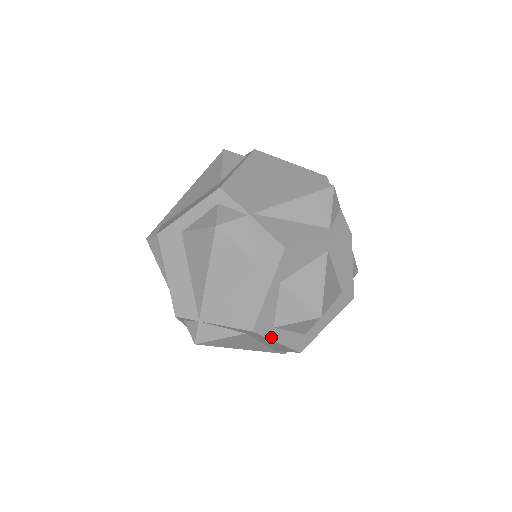
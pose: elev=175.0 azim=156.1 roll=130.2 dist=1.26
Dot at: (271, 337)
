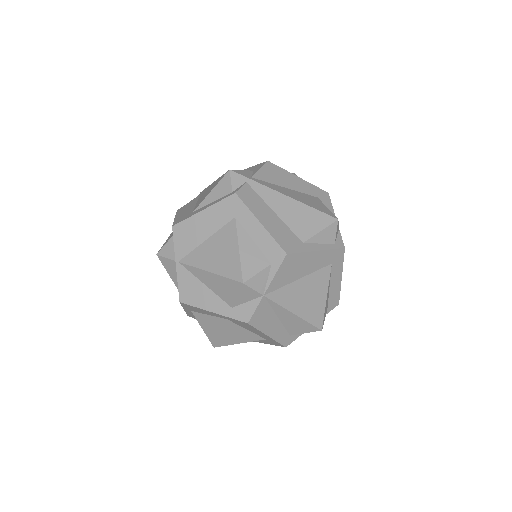
Dot at: occluded
